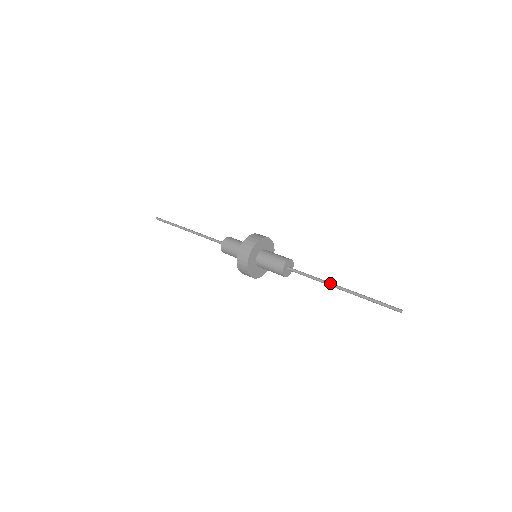
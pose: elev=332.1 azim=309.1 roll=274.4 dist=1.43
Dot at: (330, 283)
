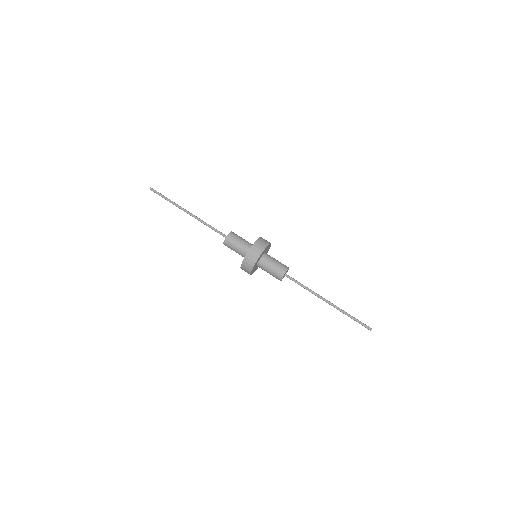
Dot at: occluded
